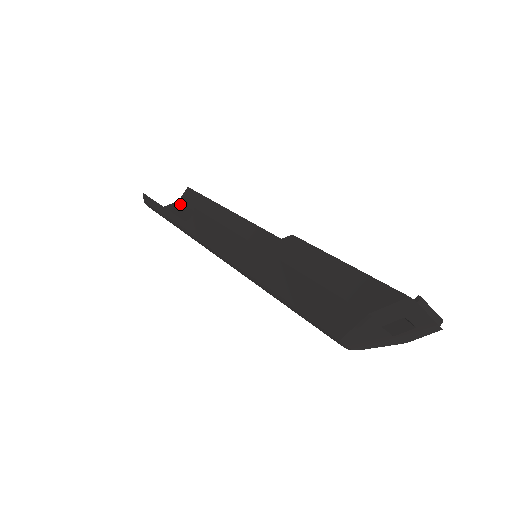
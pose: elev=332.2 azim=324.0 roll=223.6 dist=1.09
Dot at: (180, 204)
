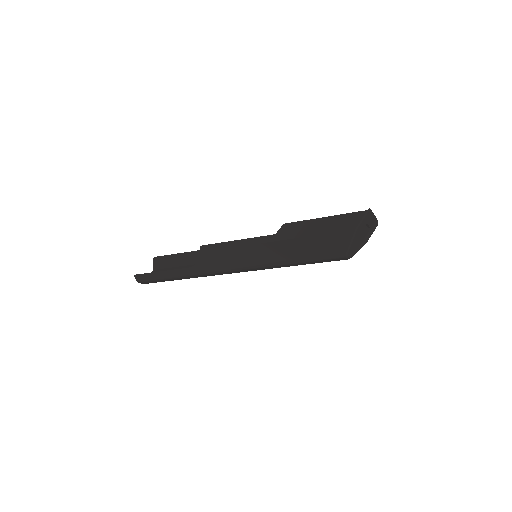
Dot at: (158, 270)
